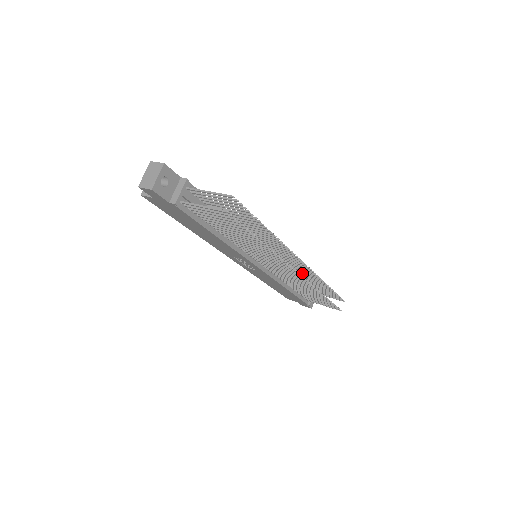
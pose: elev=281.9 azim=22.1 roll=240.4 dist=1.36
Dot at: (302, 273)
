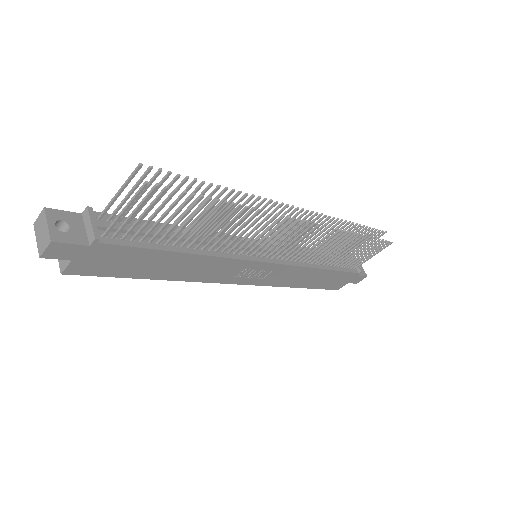
Dot at: (316, 233)
